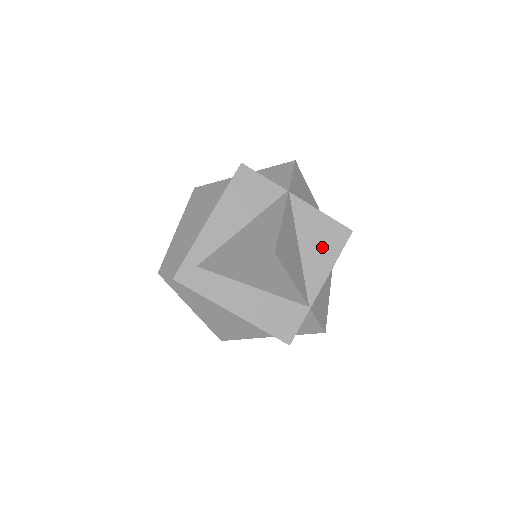
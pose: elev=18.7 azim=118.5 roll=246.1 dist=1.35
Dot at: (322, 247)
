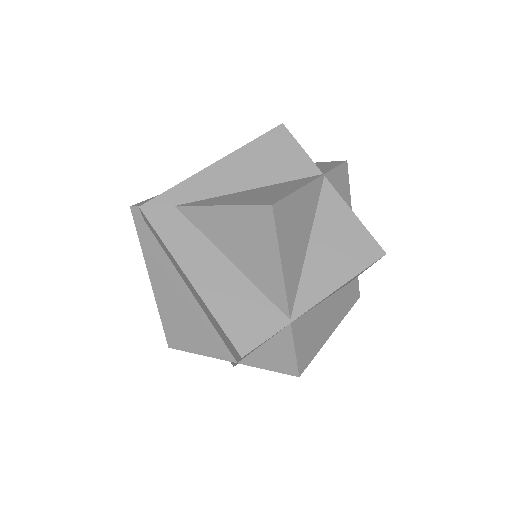
Dot at: (339, 255)
